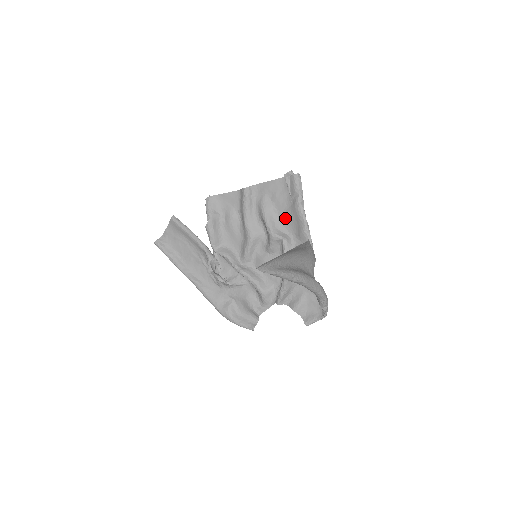
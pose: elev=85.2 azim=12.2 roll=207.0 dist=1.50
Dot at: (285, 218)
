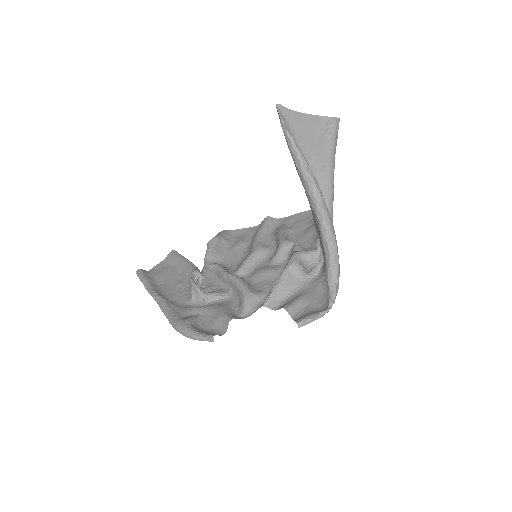
Dot at: (303, 235)
